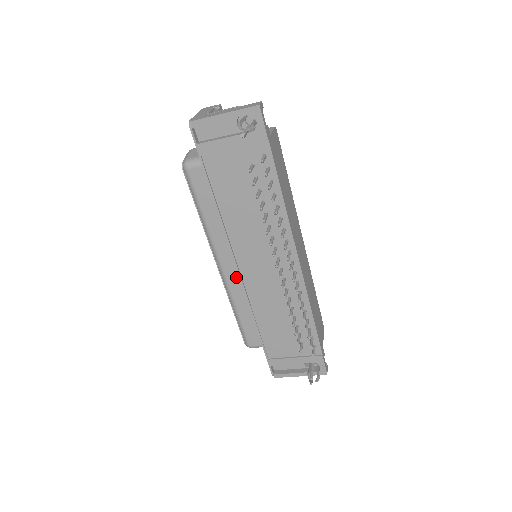
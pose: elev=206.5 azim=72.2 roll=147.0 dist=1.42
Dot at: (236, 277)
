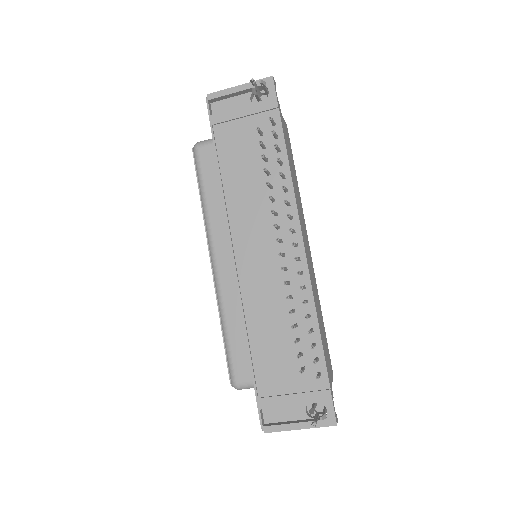
Dot at: (230, 275)
